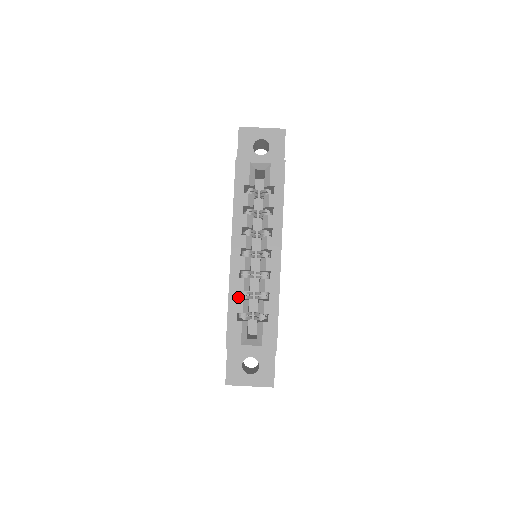
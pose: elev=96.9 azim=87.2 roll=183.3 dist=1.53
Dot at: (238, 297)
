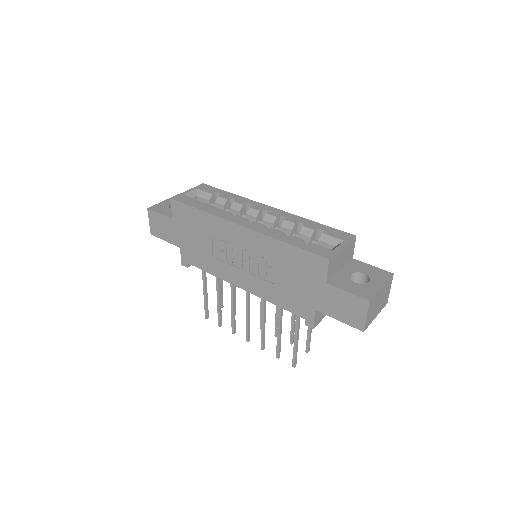
Dot at: occluded
